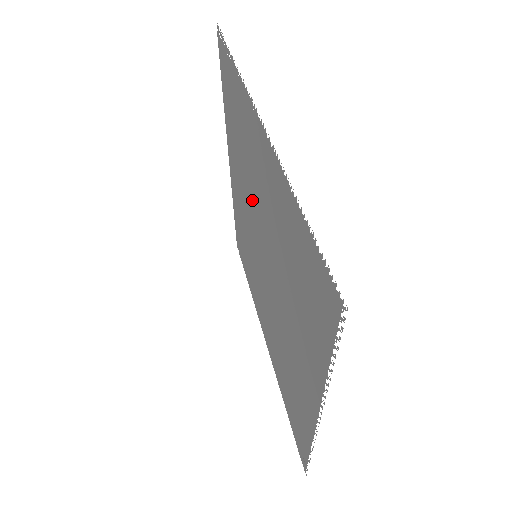
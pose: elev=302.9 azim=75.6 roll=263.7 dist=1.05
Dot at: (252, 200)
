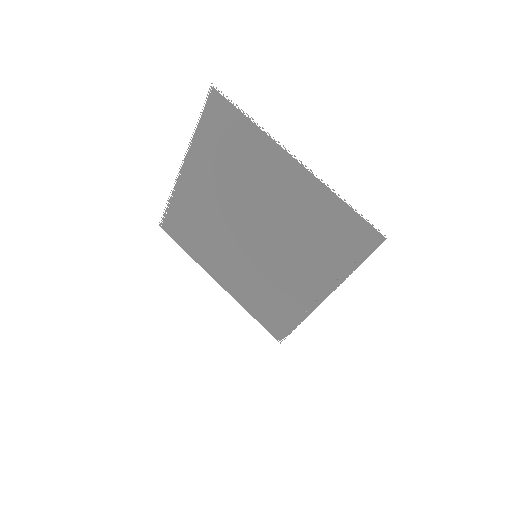
Dot at: (221, 226)
